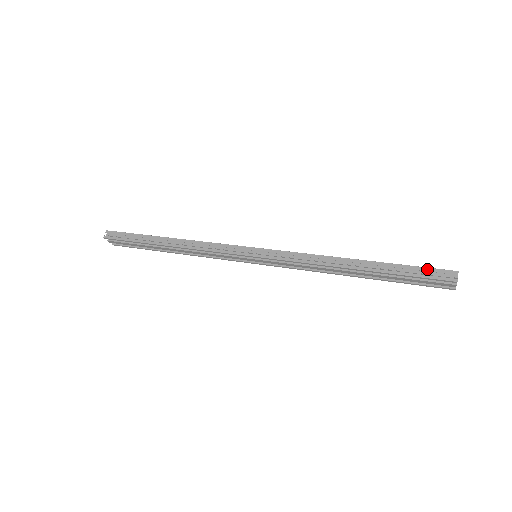
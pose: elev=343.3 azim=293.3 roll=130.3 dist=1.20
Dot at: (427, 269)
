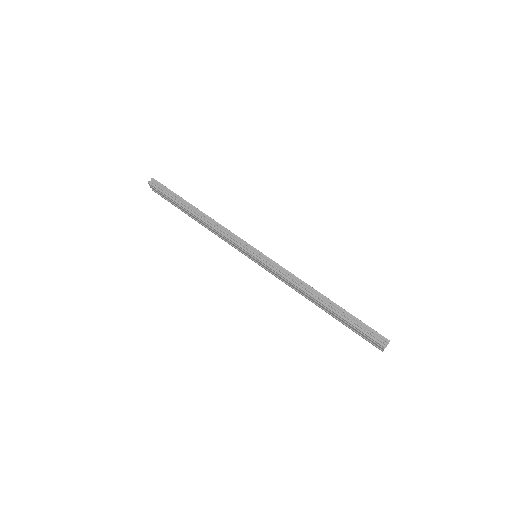
Dot at: (370, 329)
